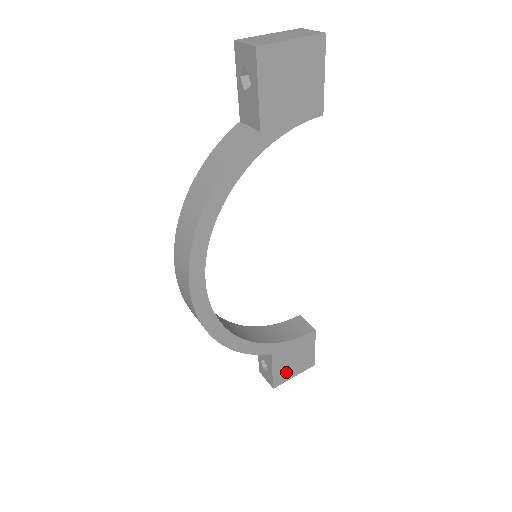
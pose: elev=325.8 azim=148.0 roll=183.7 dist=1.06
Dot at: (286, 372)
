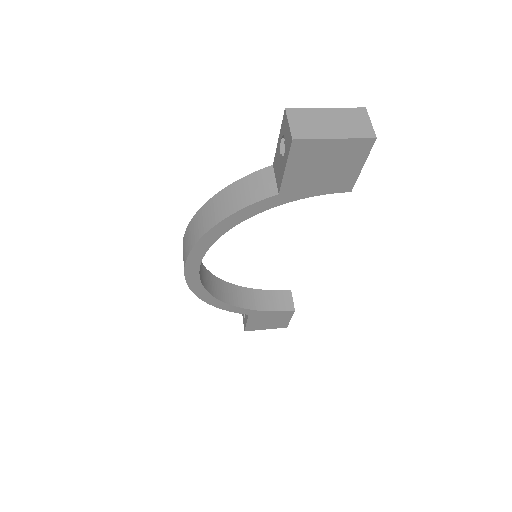
Dot at: (259, 326)
